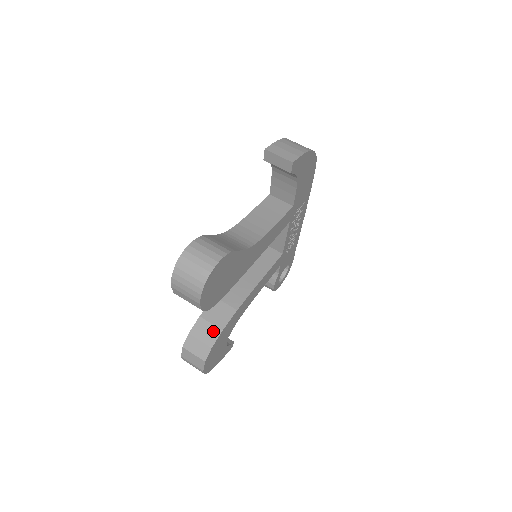
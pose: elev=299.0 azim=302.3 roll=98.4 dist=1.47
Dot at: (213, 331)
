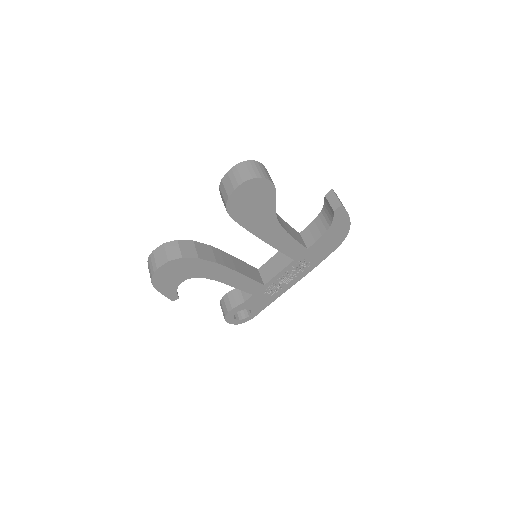
Dot at: (193, 253)
